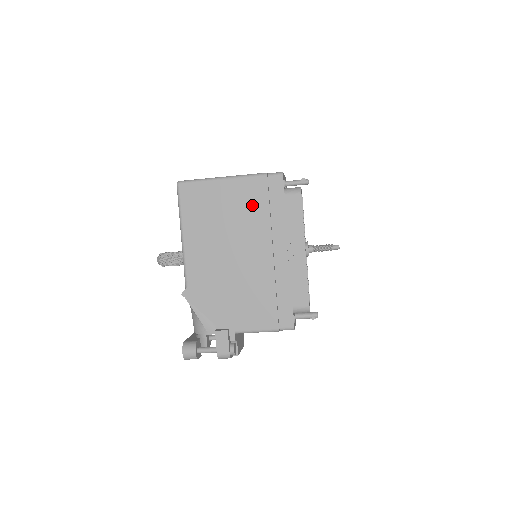
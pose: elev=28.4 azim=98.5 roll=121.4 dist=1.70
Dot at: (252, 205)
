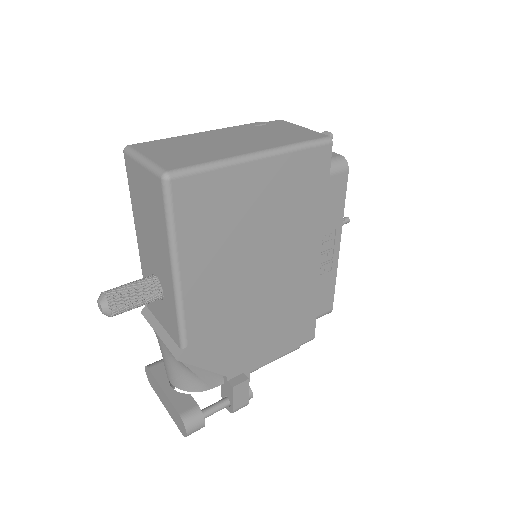
Dot at: (289, 198)
